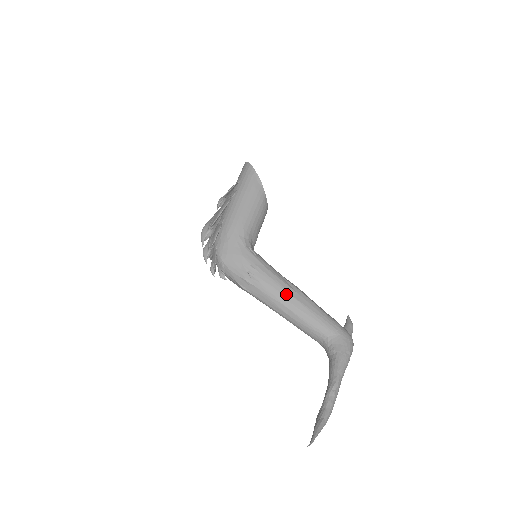
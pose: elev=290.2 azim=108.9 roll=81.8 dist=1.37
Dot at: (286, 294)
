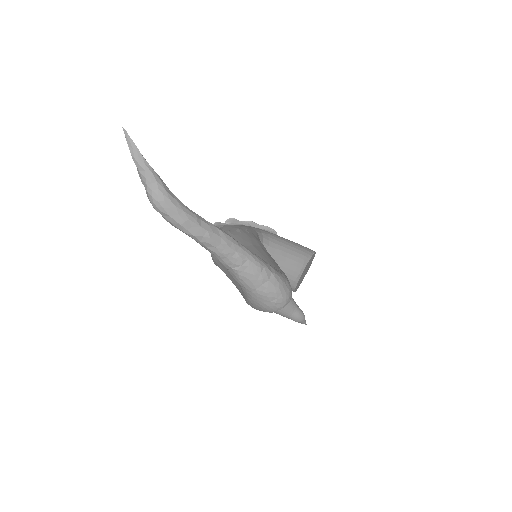
Dot at: (256, 243)
